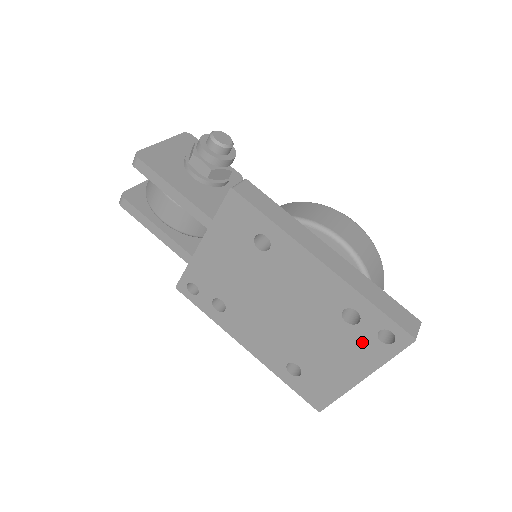
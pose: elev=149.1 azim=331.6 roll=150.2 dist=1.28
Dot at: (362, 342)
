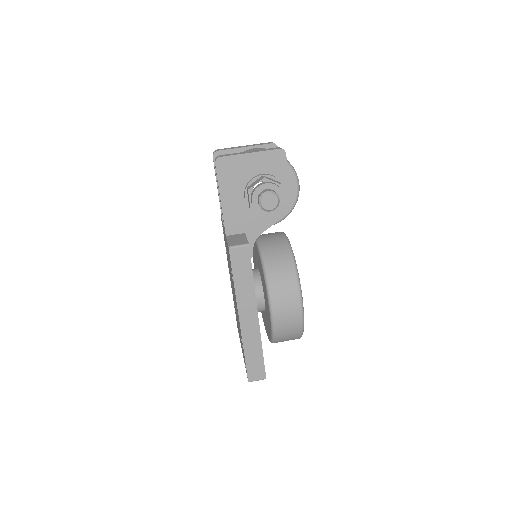
Dot at: occluded
